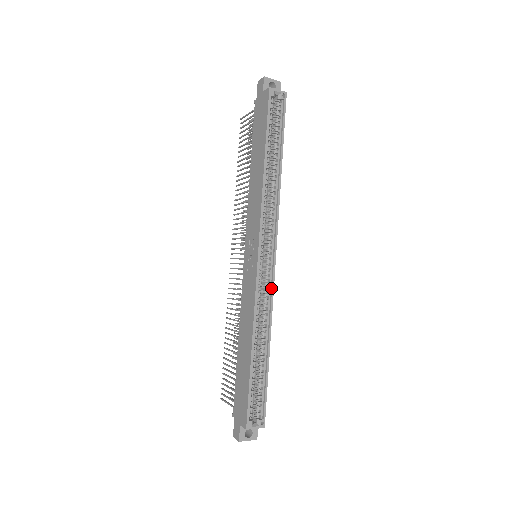
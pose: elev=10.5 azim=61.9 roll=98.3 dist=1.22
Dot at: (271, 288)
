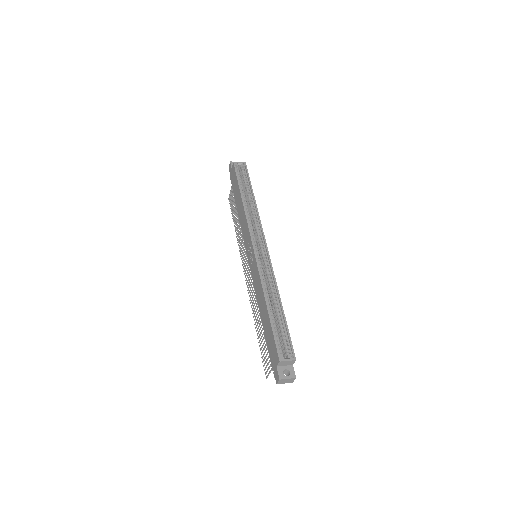
Dot at: (270, 265)
